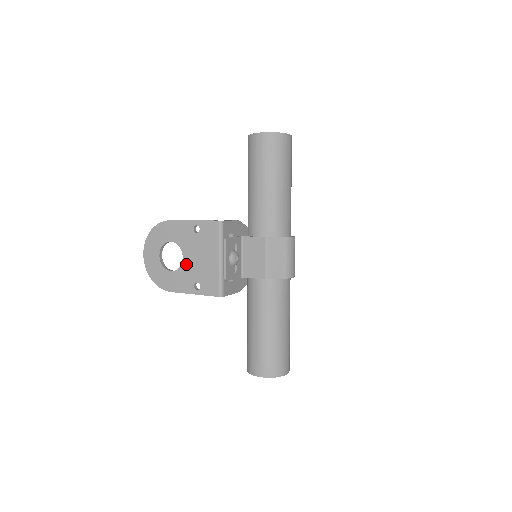
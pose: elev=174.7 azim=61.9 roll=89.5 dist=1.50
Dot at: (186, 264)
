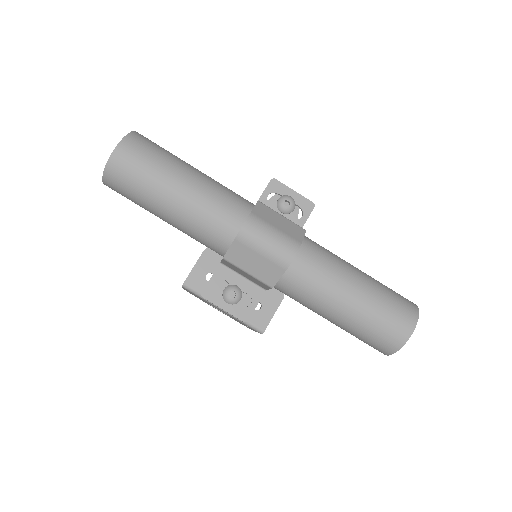
Dot at: occluded
